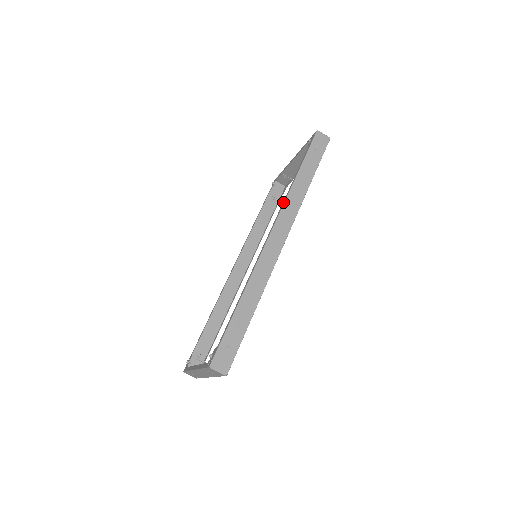
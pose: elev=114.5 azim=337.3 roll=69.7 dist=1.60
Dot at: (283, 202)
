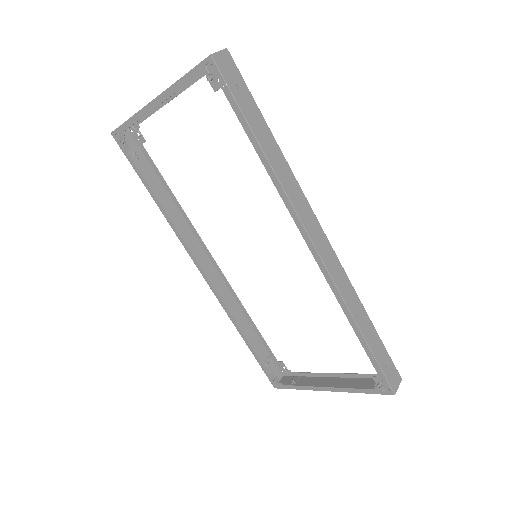
Dot at: (283, 198)
